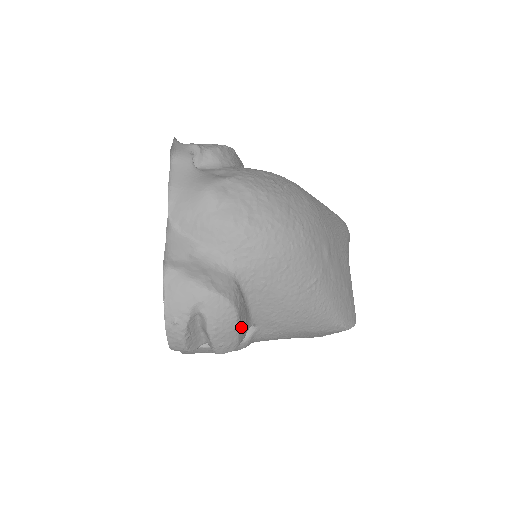
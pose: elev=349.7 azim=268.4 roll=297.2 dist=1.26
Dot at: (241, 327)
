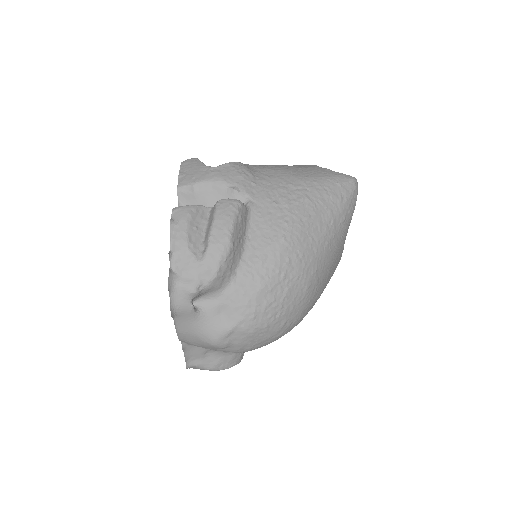
Dot at: occluded
